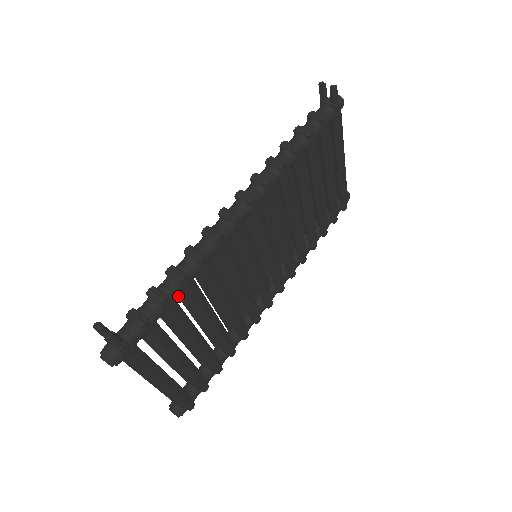
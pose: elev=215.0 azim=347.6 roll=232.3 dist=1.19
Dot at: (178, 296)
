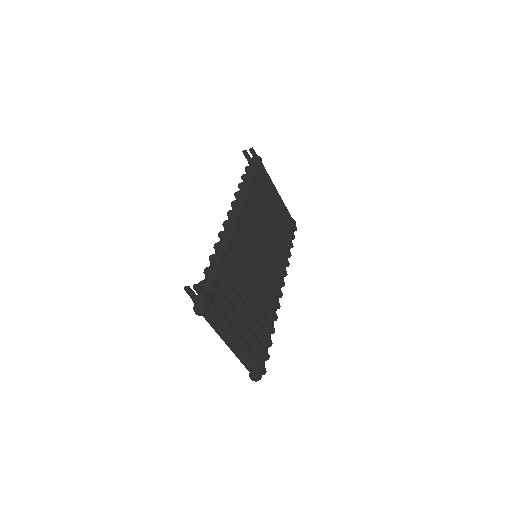
Dot at: occluded
